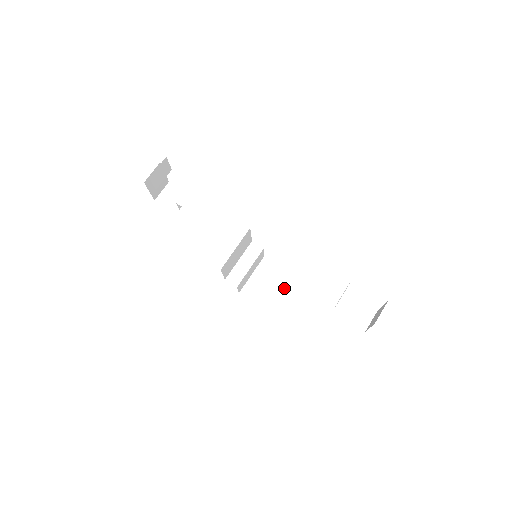
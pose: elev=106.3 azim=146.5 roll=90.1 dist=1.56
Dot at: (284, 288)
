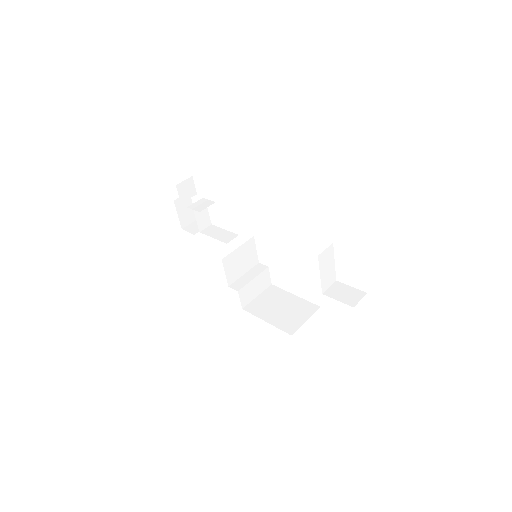
Dot at: (286, 305)
